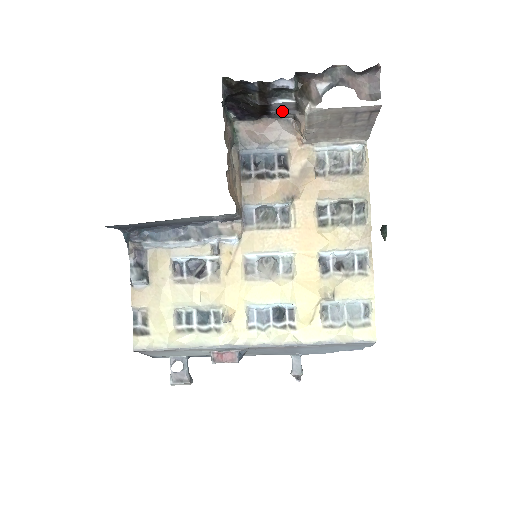
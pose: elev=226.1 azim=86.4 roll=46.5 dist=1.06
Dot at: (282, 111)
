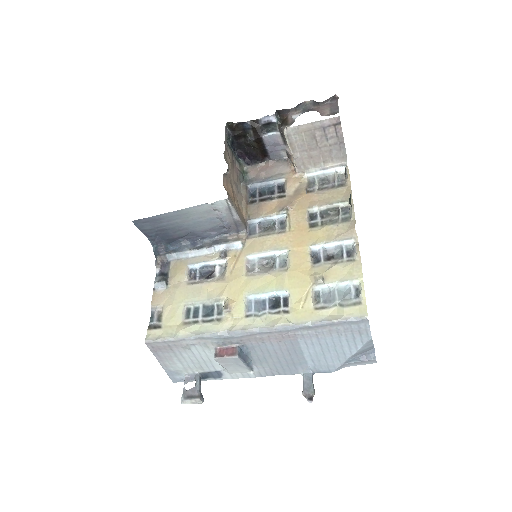
Dot at: (276, 148)
